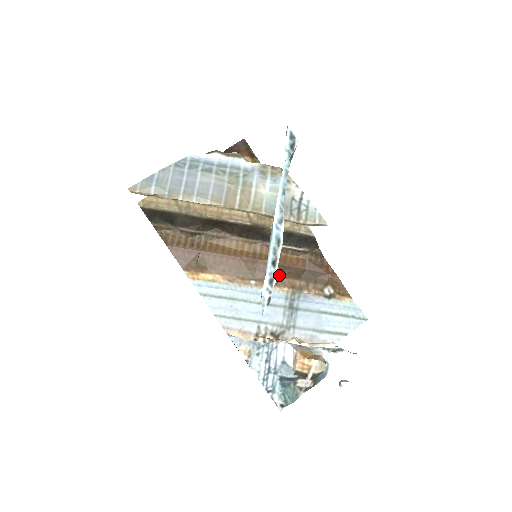
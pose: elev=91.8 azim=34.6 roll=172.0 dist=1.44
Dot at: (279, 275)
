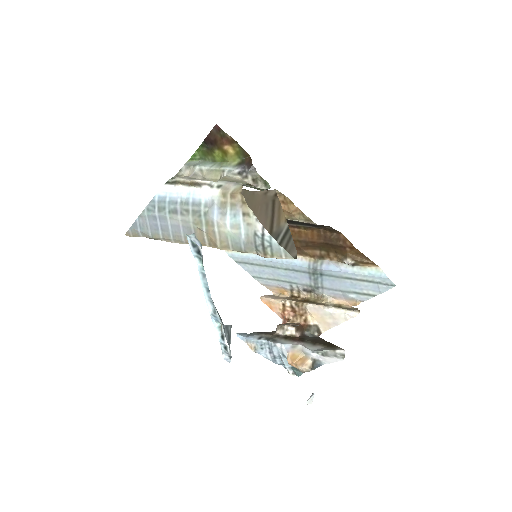
Dot at: (297, 248)
